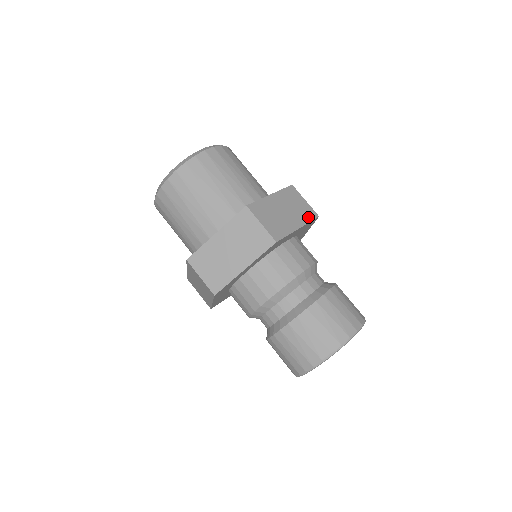
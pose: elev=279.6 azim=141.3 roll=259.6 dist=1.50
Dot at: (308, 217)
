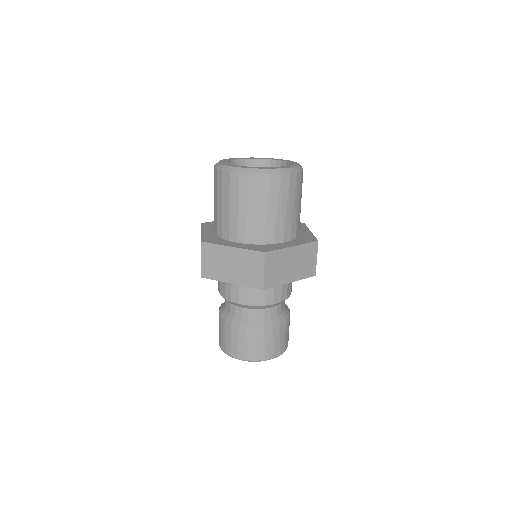
Dot at: occluded
